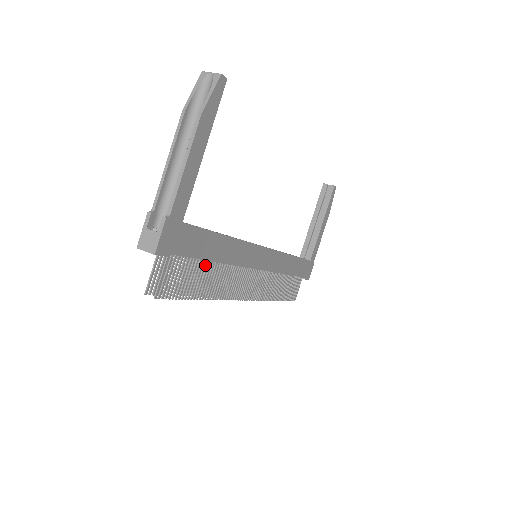
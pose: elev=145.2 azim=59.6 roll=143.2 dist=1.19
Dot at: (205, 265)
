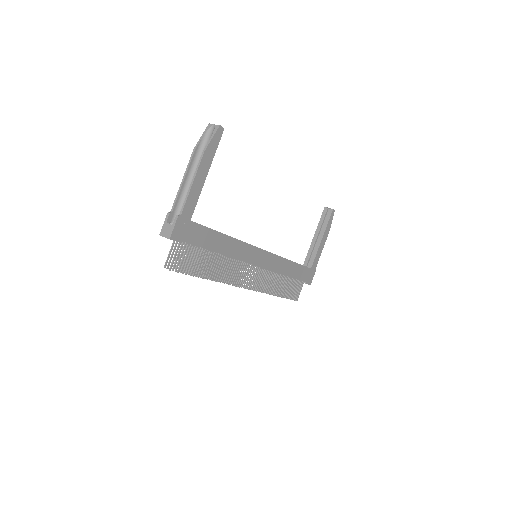
Dot at: (209, 254)
